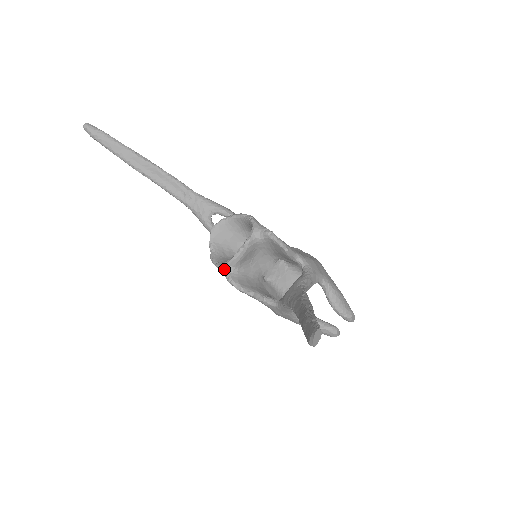
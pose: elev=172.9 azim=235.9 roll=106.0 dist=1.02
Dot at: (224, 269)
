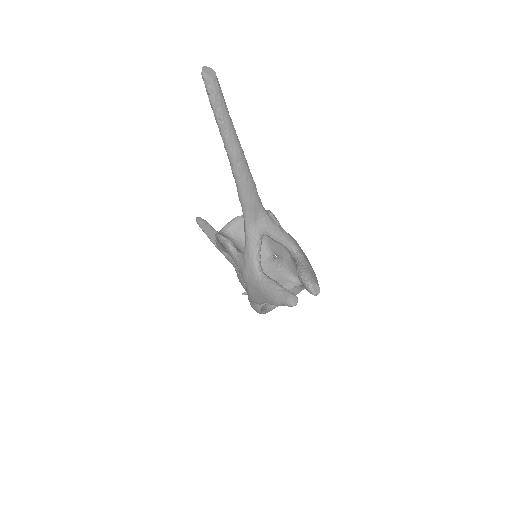
Dot at: occluded
